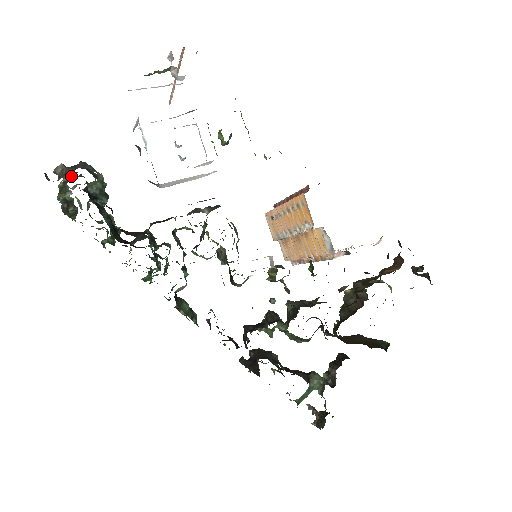
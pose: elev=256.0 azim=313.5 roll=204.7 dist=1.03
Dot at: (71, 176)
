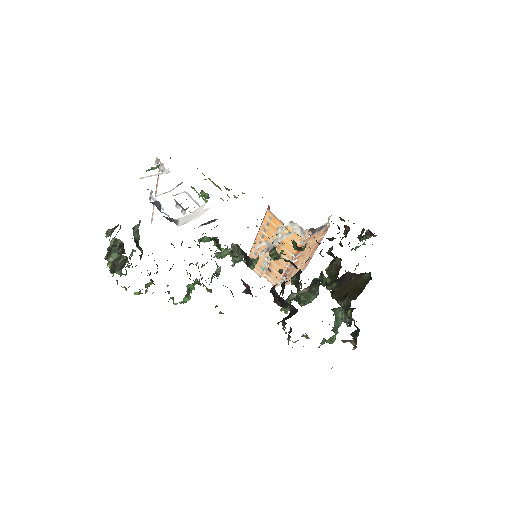
Dot at: occluded
